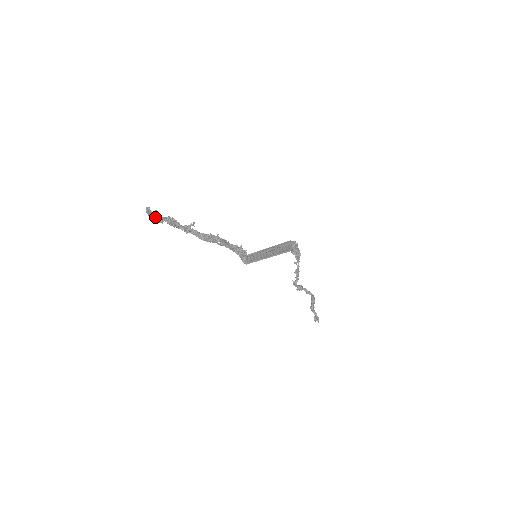
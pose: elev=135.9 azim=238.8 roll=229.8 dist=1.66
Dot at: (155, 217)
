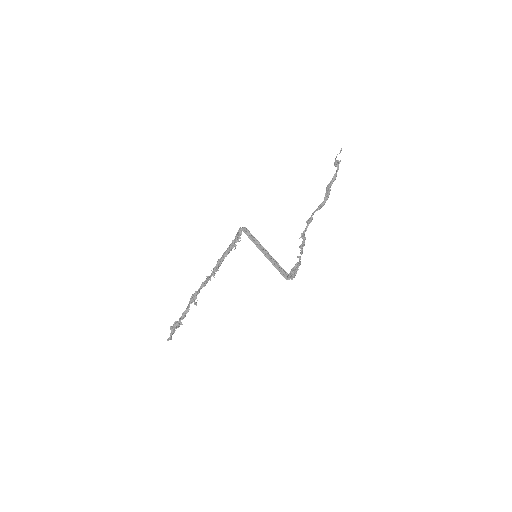
Dot at: occluded
